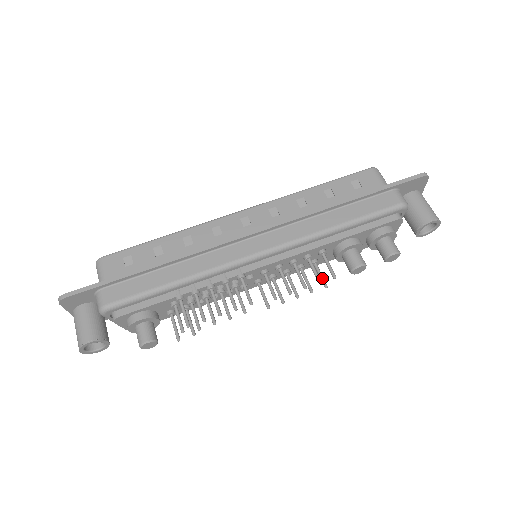
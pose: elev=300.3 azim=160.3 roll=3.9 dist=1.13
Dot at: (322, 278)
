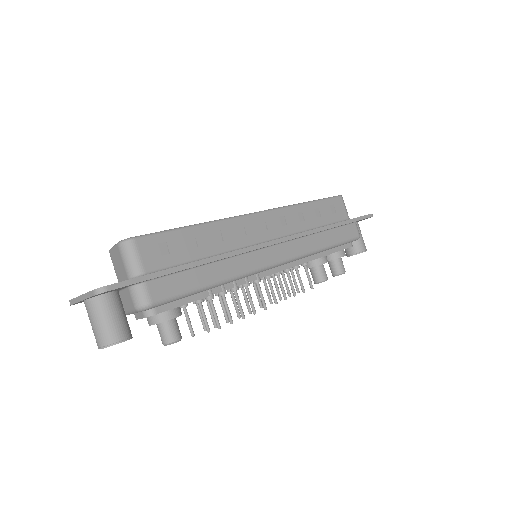
Dot at: occluded
